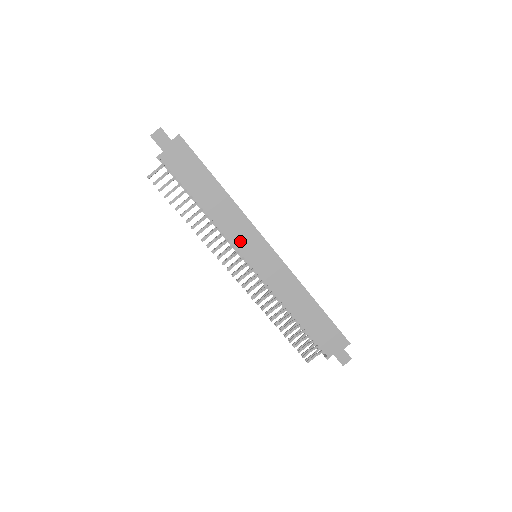
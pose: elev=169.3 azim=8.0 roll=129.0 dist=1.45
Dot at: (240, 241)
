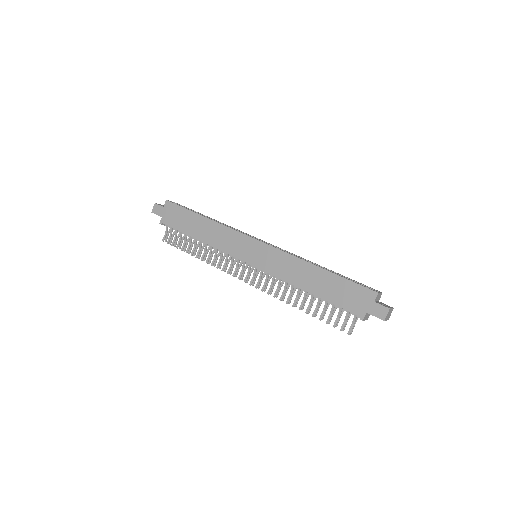
Dot at: (234, 249)
